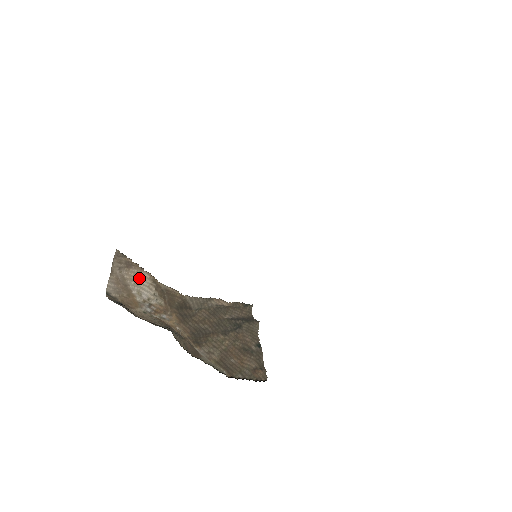
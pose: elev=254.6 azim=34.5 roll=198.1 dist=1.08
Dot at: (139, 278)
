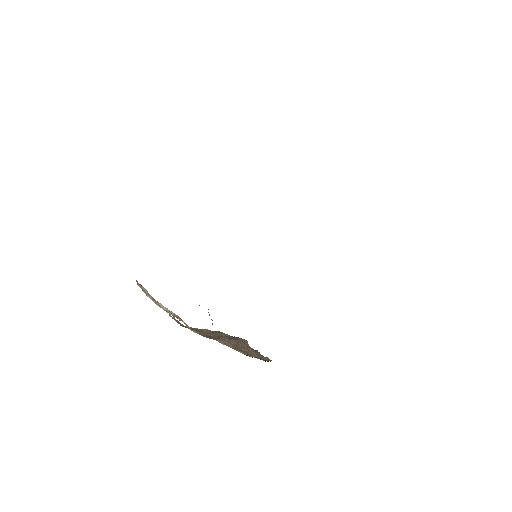
Dot at: occluded
